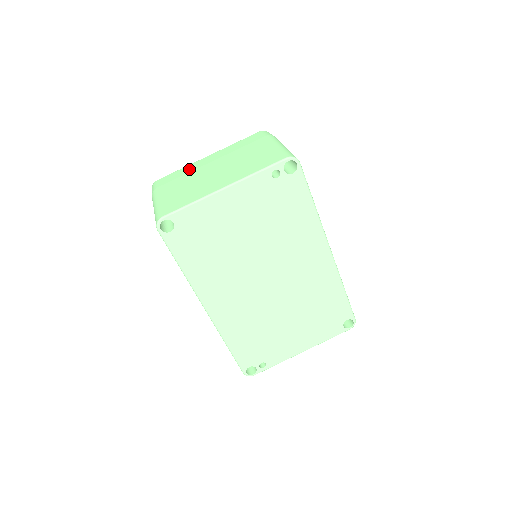
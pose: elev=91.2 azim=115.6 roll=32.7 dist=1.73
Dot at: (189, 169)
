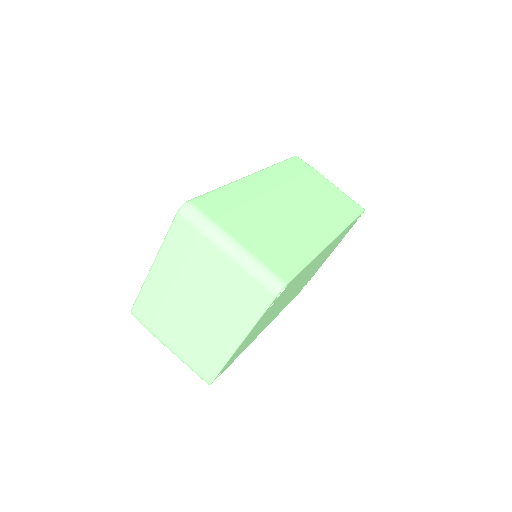
Dot at: (156, 298)
